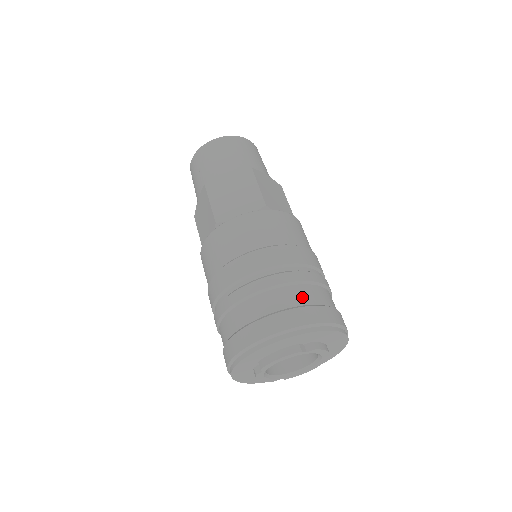
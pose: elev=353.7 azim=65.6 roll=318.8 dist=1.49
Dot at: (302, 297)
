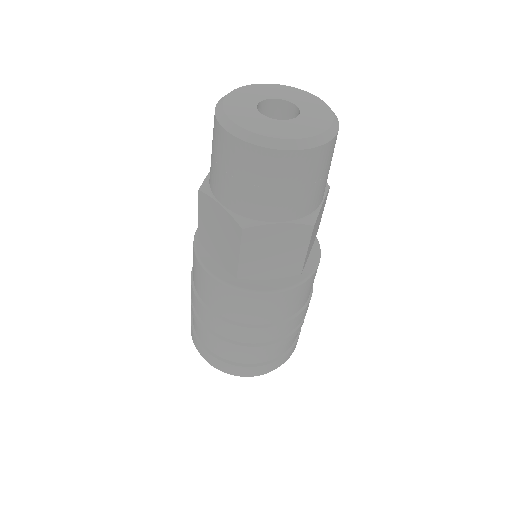
Dot at: (283, 350)
